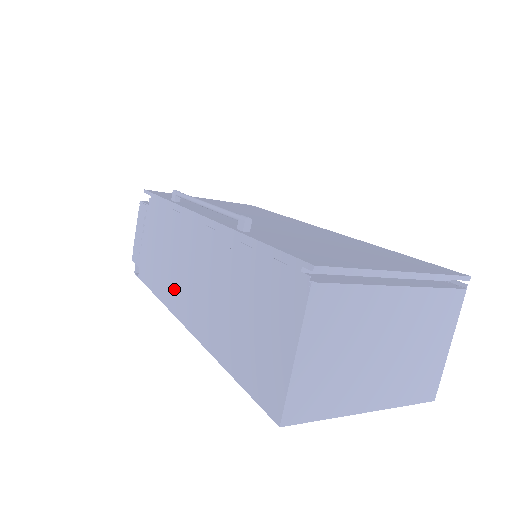
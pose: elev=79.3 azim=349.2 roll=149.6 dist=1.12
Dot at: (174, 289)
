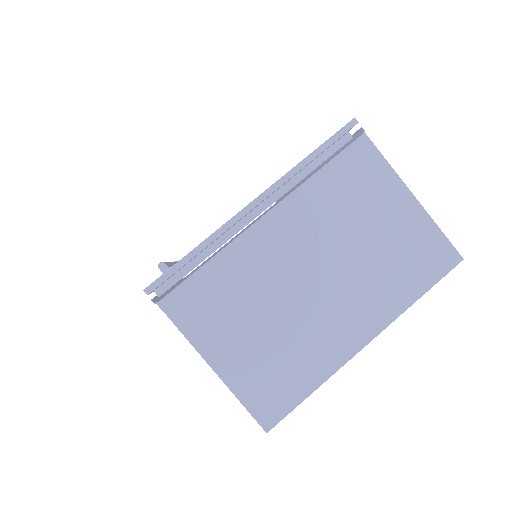
Dot at: occluded
